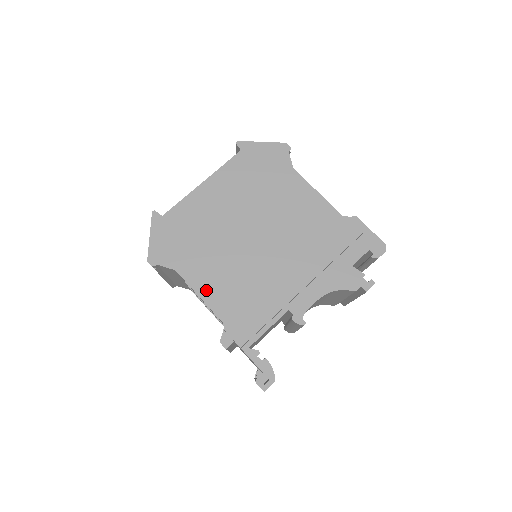
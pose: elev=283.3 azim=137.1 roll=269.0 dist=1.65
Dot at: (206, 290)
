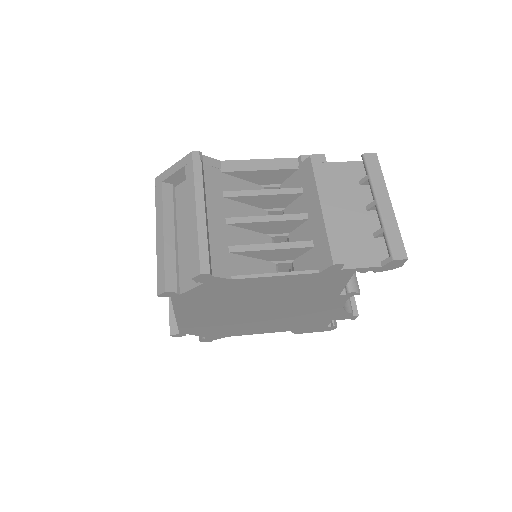
Dot at: occluded
